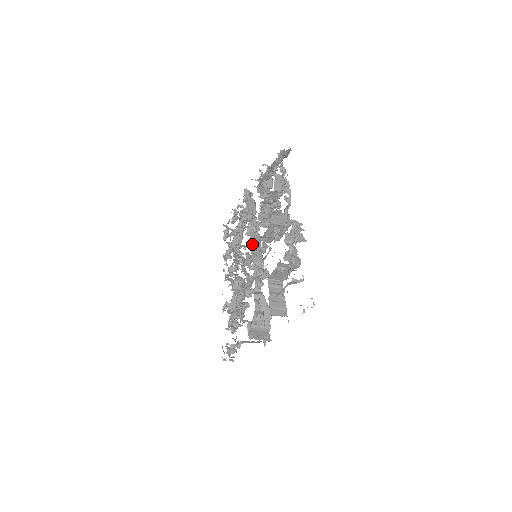
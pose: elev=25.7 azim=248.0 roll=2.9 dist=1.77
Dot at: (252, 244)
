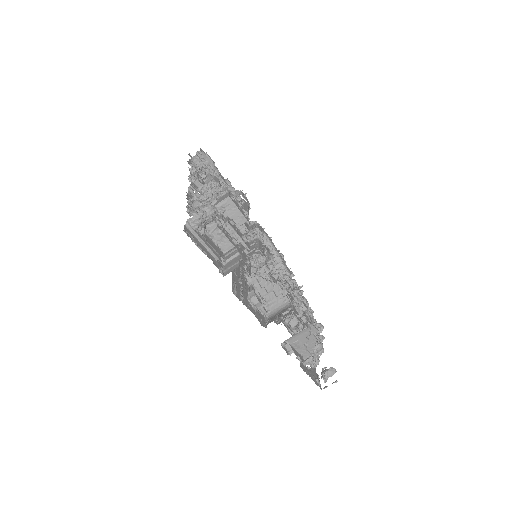
Dot at: occluded
